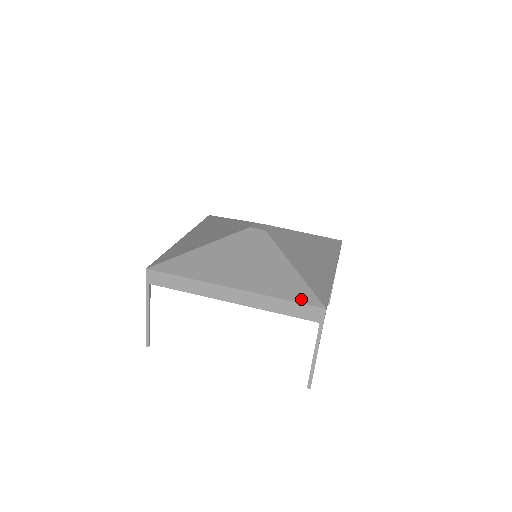
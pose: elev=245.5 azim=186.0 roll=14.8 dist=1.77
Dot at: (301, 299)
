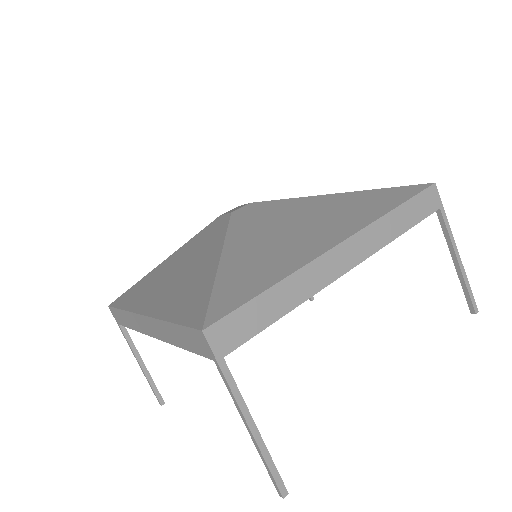
Dot at: (187, 317)
